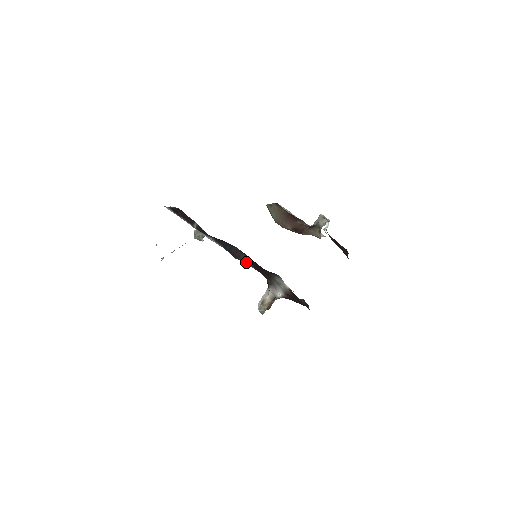
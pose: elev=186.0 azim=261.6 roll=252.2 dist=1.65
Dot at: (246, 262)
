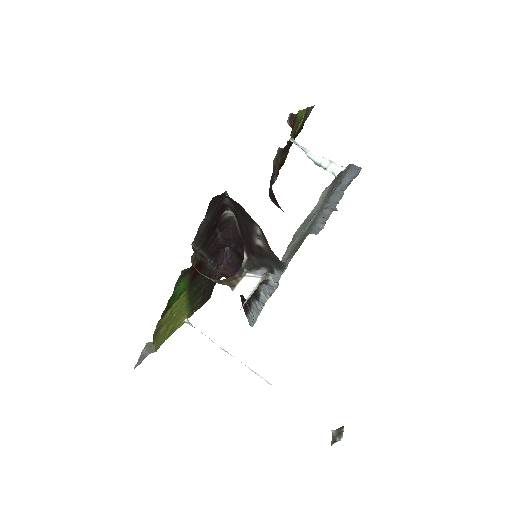
Dot at: occluded
